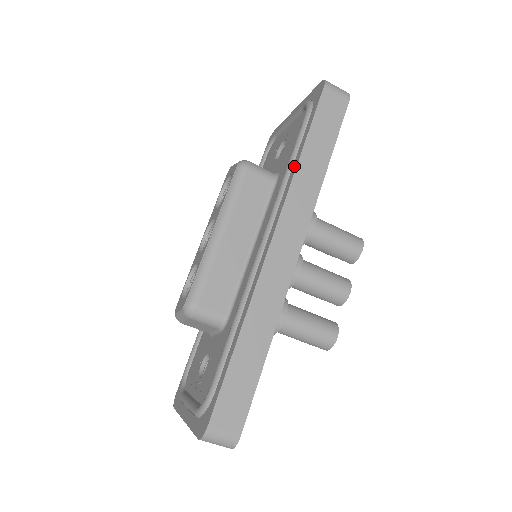
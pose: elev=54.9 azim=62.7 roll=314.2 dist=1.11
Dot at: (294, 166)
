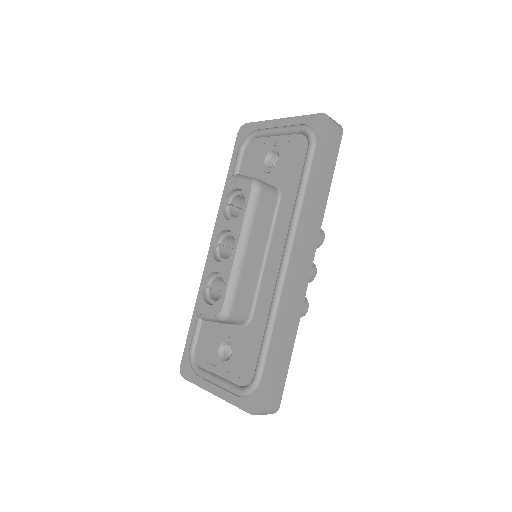
Dot at: (307, 196)
